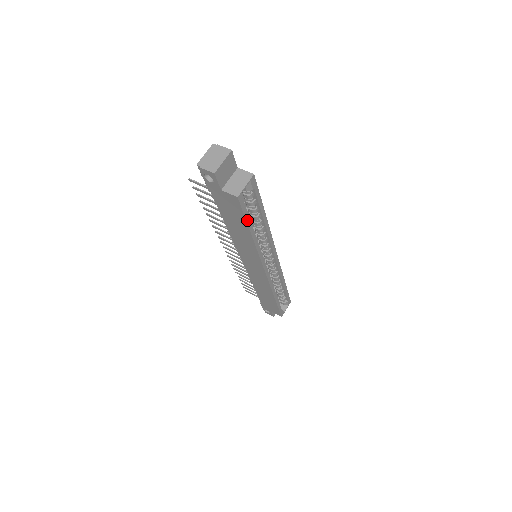
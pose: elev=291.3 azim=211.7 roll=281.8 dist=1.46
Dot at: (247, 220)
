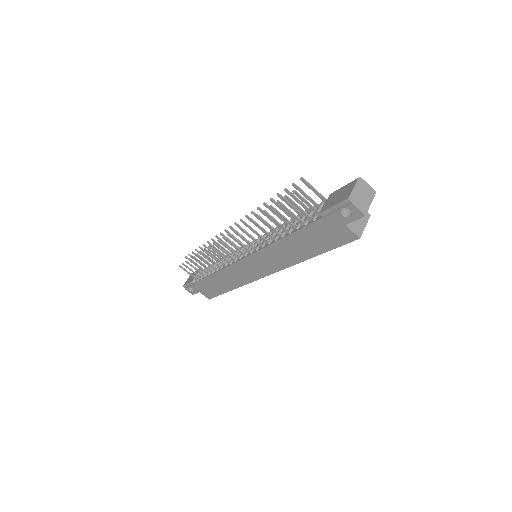
Dot at: (330, 249)
